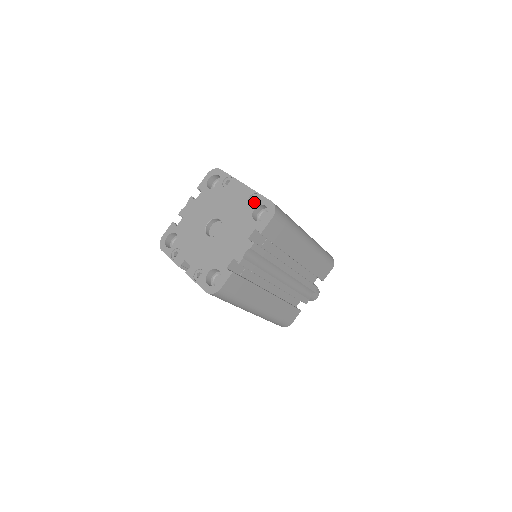
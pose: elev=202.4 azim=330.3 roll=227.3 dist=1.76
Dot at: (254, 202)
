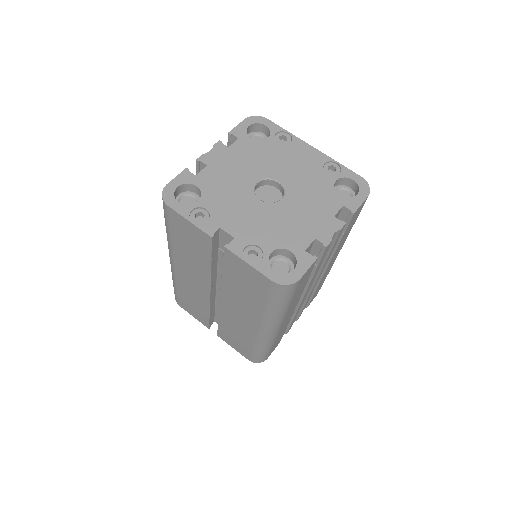
Dot at: (333, 172)
